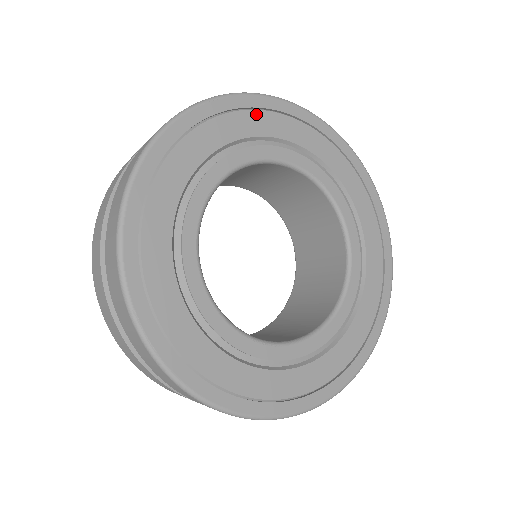
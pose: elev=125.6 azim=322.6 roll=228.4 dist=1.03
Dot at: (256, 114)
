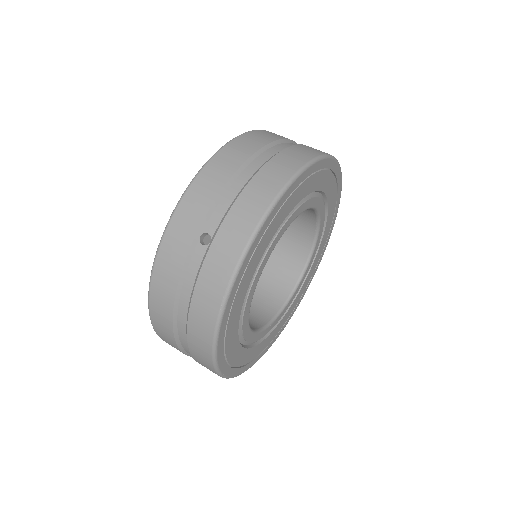
Dot at: (286, 203)
